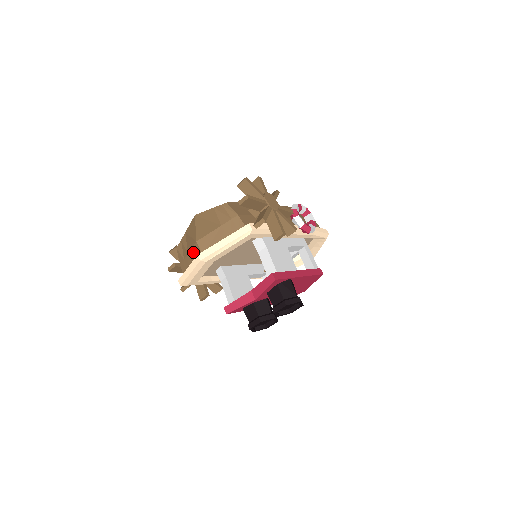
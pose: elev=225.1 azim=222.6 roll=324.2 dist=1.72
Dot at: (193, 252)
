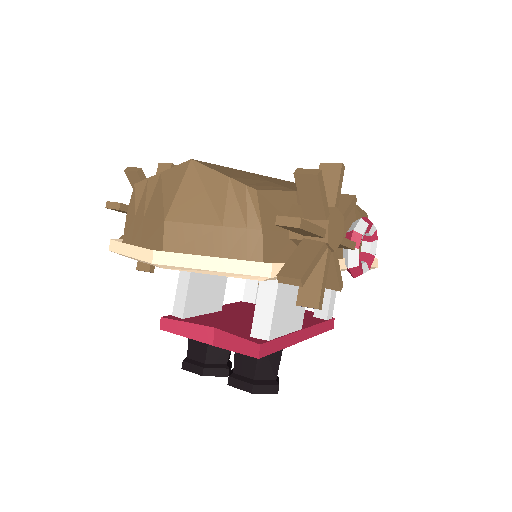
Dot at: (152, 228)
